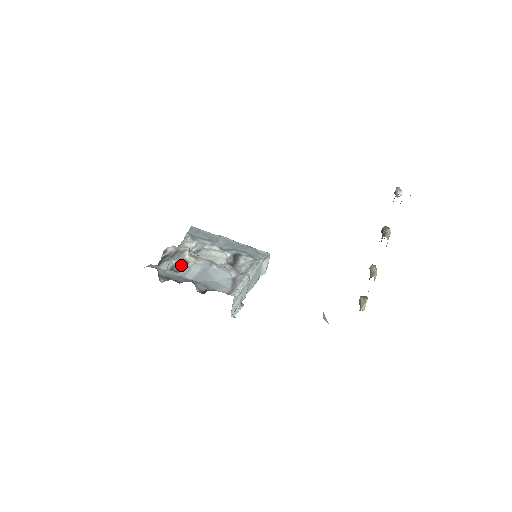
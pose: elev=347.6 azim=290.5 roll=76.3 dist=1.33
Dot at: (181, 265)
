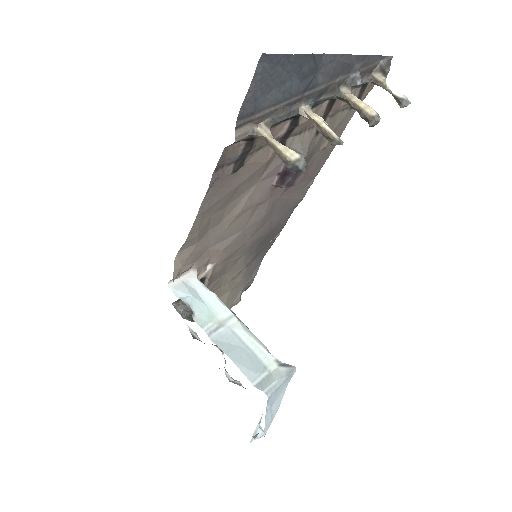
Dot at: occluded
